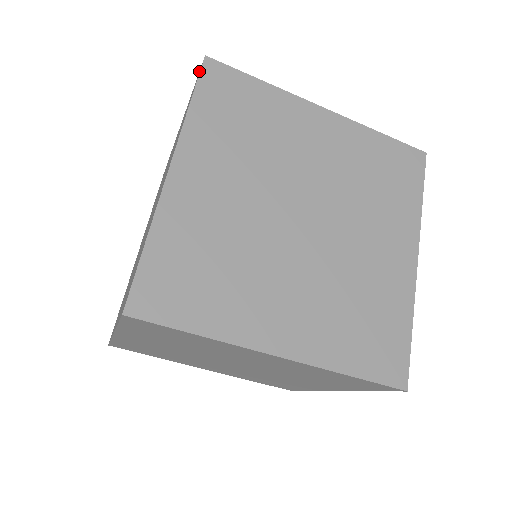
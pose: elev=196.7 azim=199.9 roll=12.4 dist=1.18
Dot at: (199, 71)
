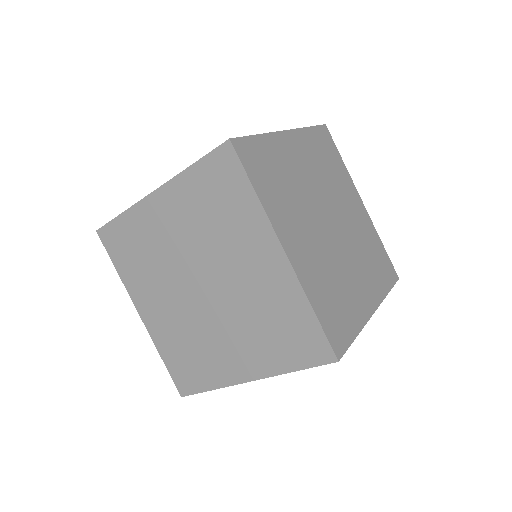
Dot at: occluded
